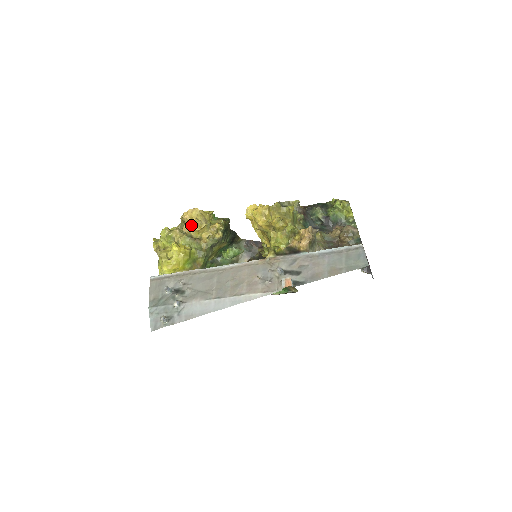
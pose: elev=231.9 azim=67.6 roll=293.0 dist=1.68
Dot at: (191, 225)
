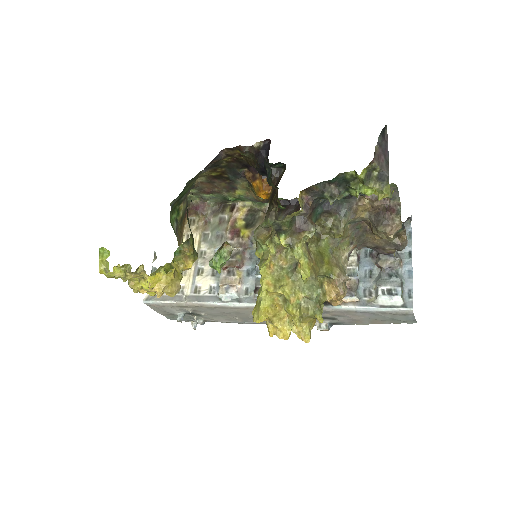
Dot at: (162, 294)
